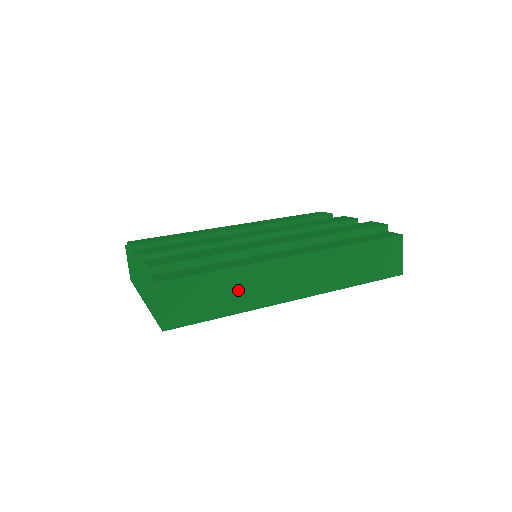
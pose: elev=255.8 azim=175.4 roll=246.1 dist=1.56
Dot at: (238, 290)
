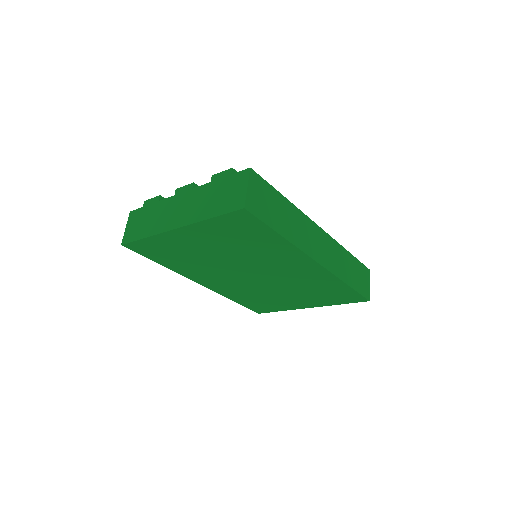
Dot at: (291, 222)
